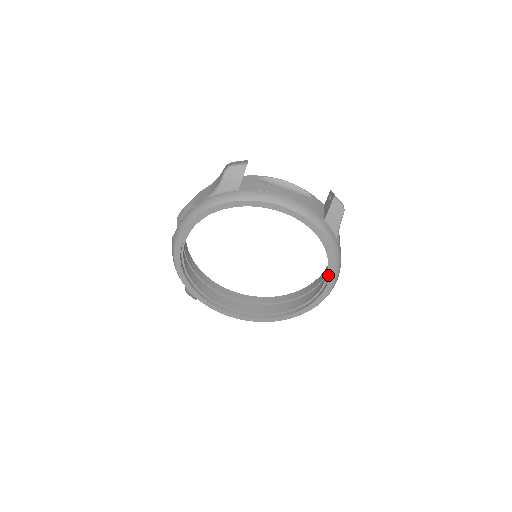
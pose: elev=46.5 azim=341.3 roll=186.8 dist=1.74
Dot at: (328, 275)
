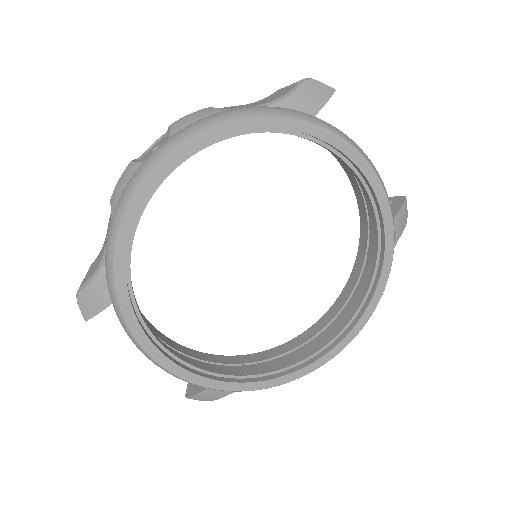
Dot at: (353, 318)
